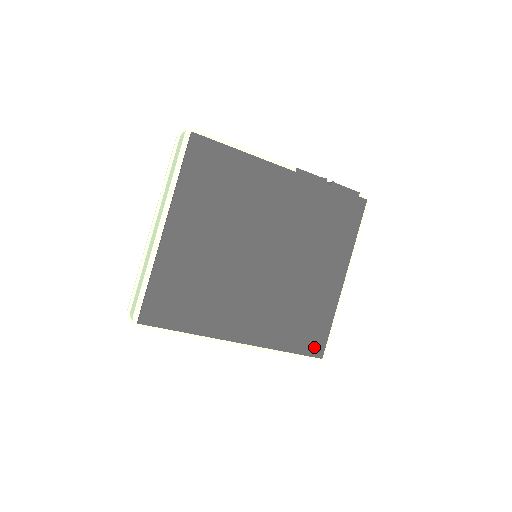
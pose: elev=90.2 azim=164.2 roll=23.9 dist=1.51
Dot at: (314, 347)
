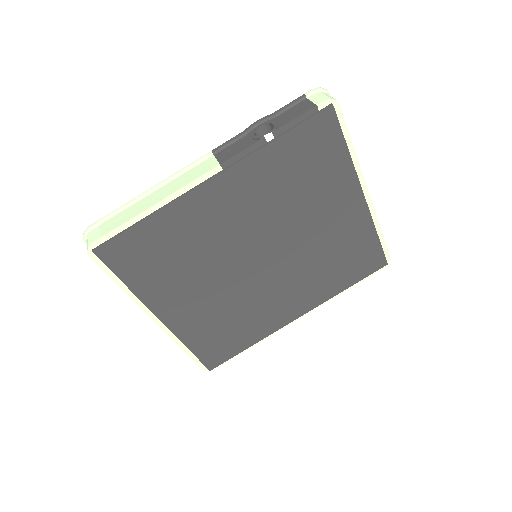
Dot at: (372, 265)
